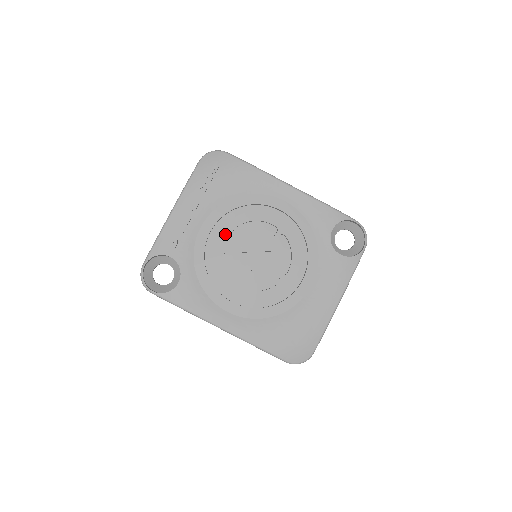
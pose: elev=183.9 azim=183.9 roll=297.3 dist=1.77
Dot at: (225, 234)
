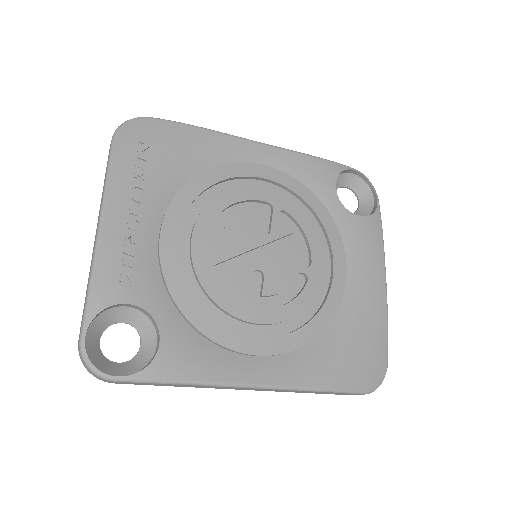
Dot at: (202, 236)
